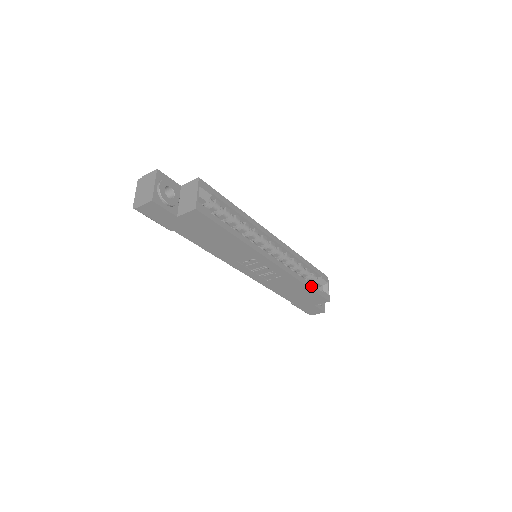
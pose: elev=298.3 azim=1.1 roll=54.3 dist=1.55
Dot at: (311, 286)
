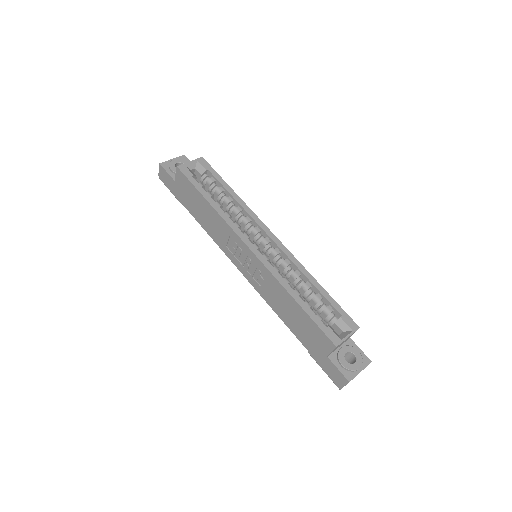
Dot at: (304, 306)
